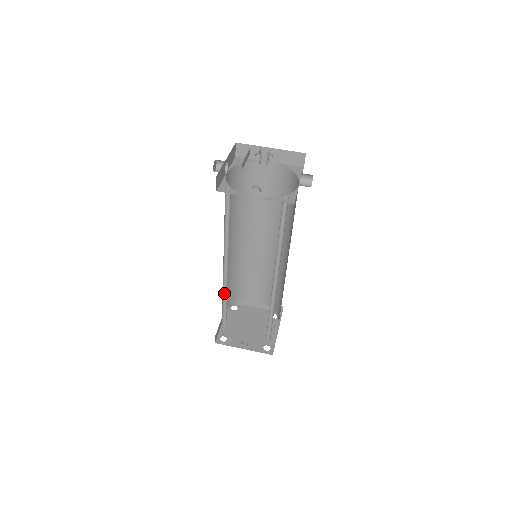
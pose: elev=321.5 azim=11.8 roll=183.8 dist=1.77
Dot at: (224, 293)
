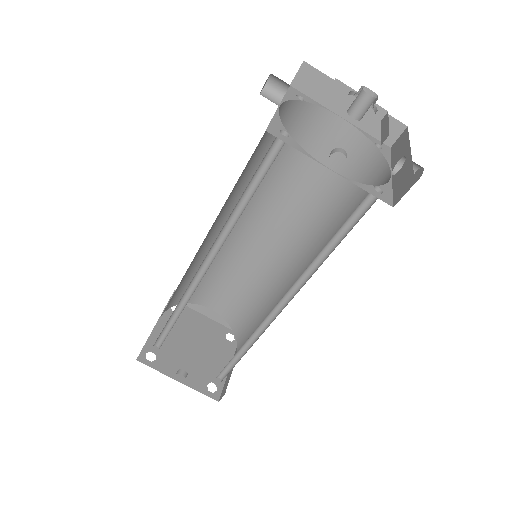
Dot at: (184, 296)
